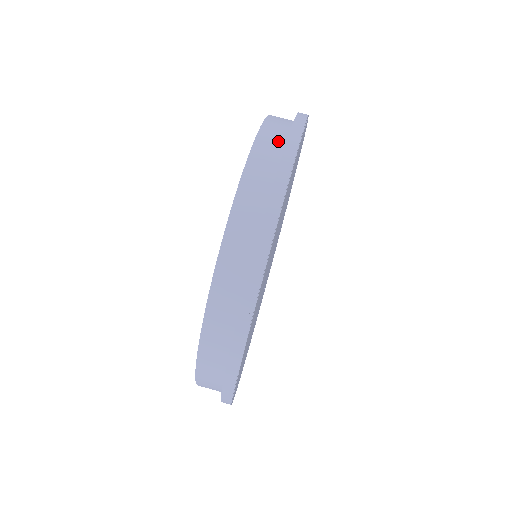
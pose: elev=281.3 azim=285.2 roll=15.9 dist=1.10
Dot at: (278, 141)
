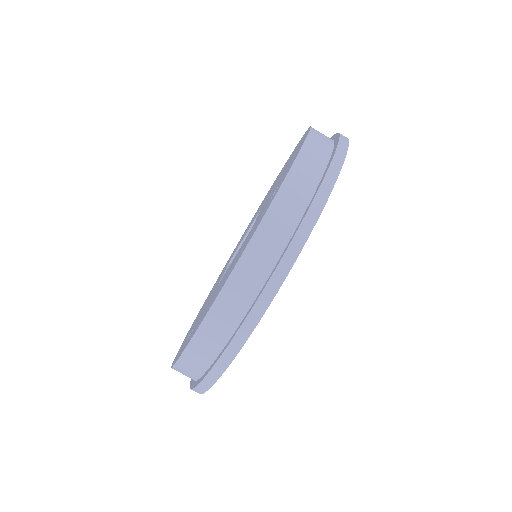
Dot at: (259, 274)
